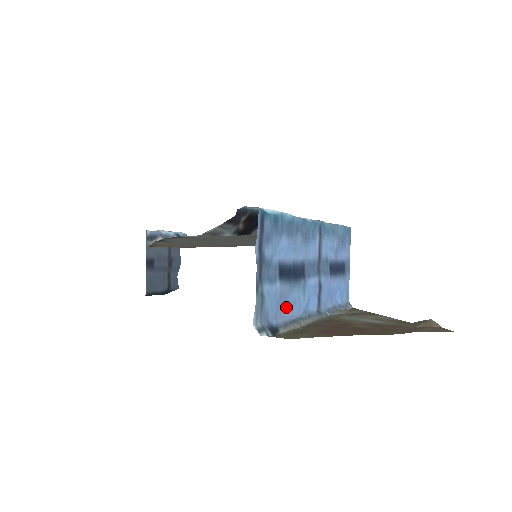
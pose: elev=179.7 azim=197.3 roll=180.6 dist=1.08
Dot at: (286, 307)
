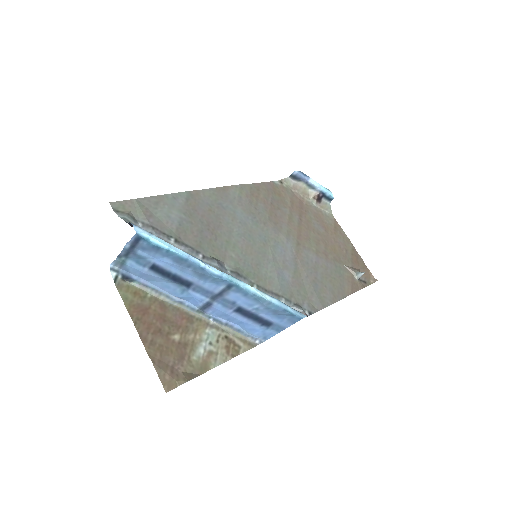
Dot at: (156, 282)
